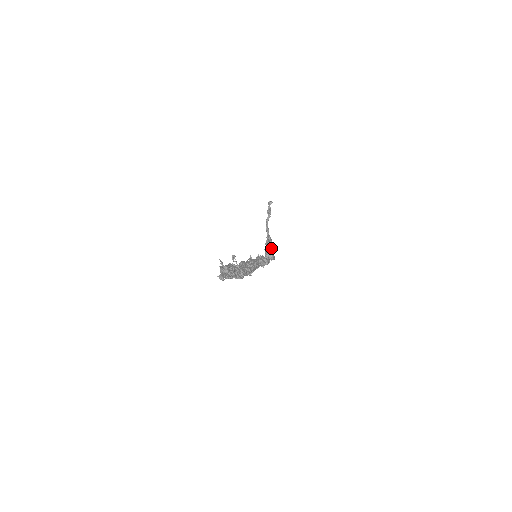
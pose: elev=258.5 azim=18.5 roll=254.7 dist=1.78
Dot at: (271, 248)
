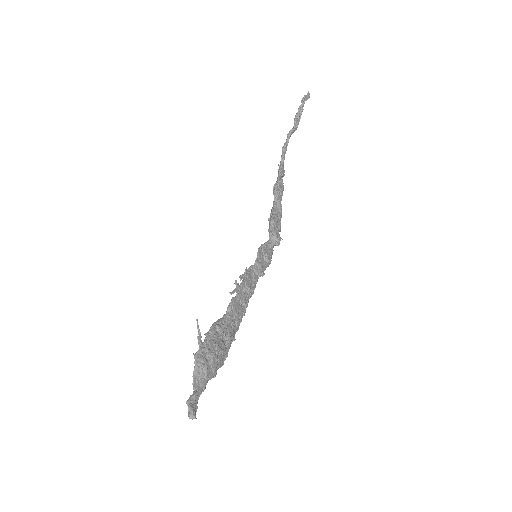
Dot at: (280, 208)
